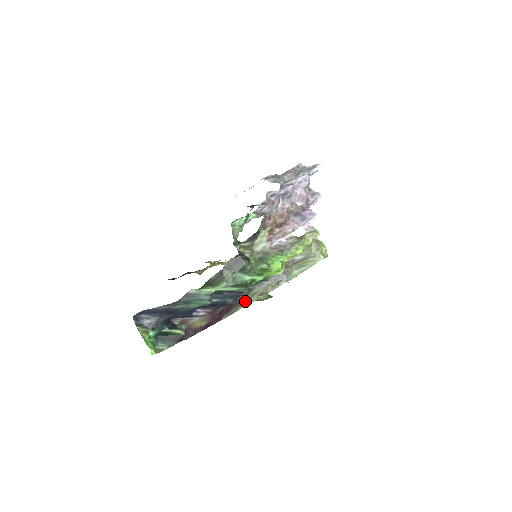
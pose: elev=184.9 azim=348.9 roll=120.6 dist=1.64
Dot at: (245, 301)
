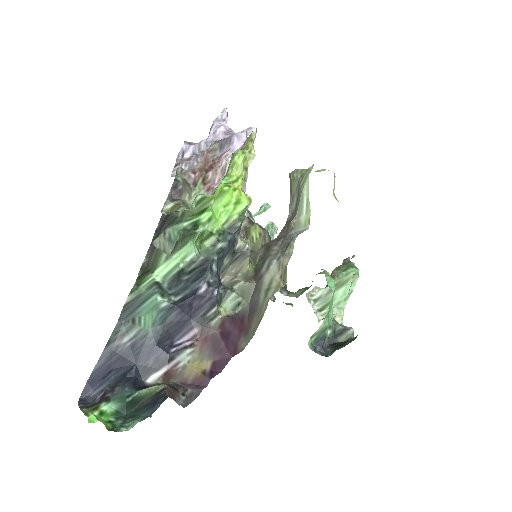
Dot at: (262, 303)
